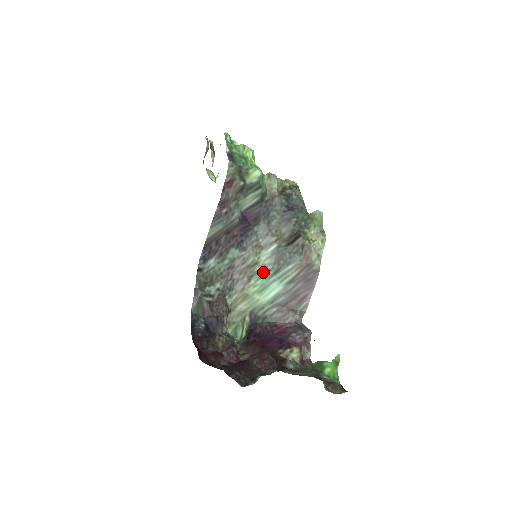
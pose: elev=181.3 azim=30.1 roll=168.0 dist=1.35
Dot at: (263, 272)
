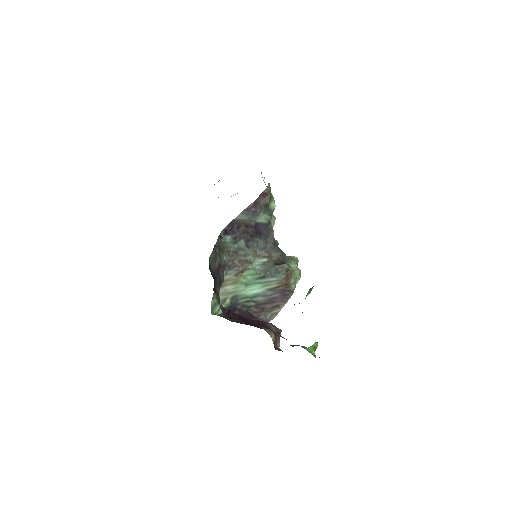
Dot at: (254, 272)
